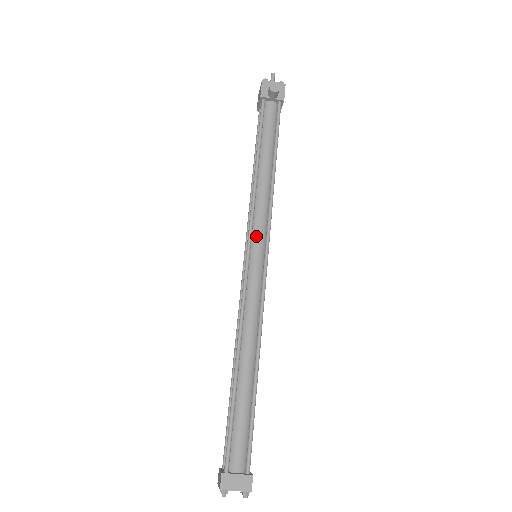
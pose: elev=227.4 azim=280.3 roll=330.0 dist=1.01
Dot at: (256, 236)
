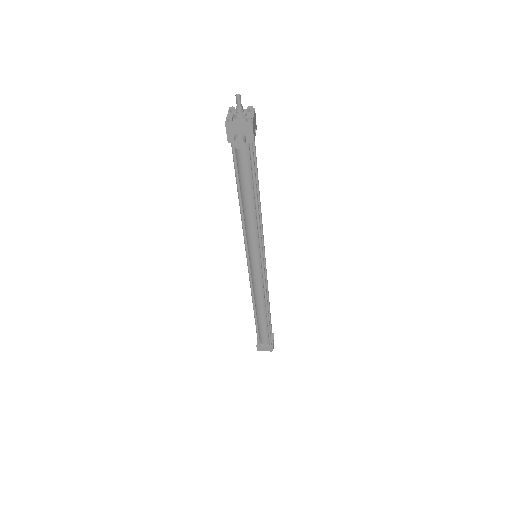
Dot at: (252, 252)
